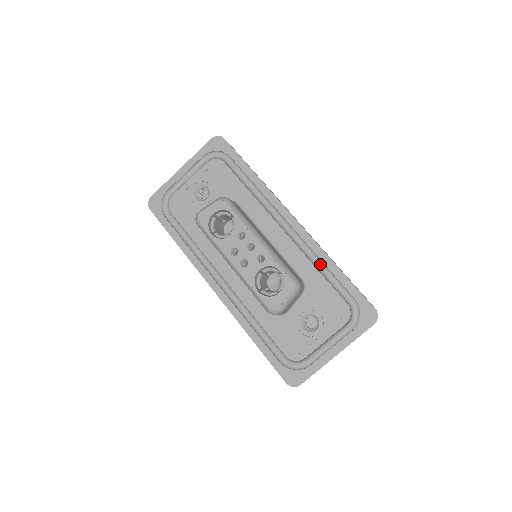
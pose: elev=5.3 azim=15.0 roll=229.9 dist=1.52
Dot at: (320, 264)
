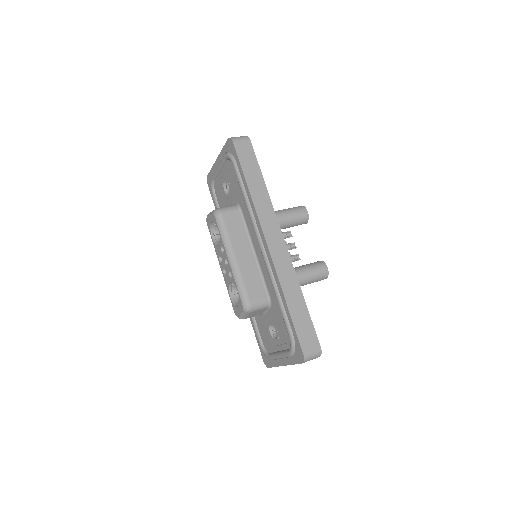
Dot at: (276, 293)
